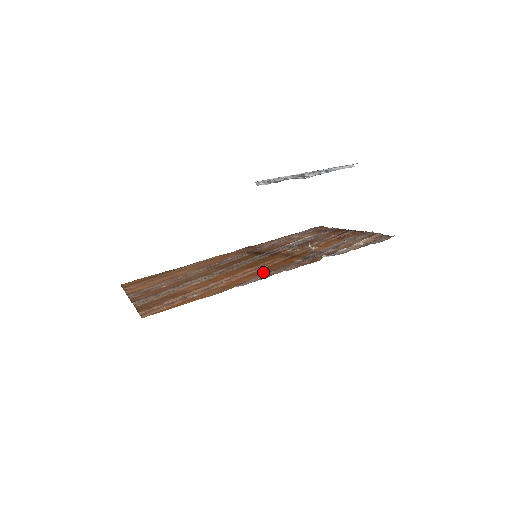
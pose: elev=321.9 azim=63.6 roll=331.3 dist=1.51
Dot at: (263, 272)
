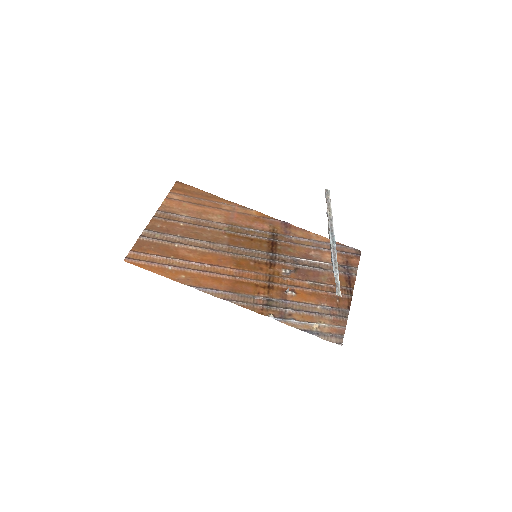
Dot at: (228, 286)
